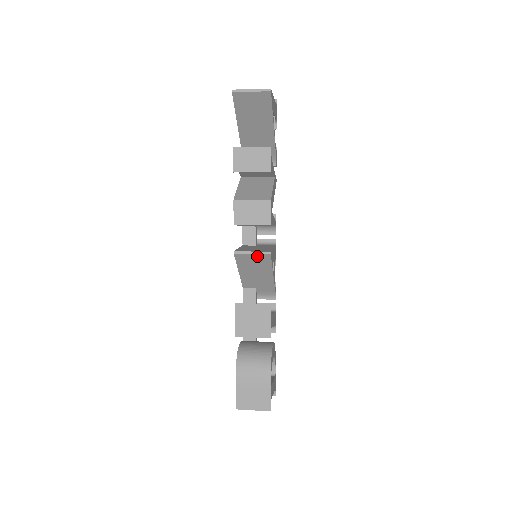
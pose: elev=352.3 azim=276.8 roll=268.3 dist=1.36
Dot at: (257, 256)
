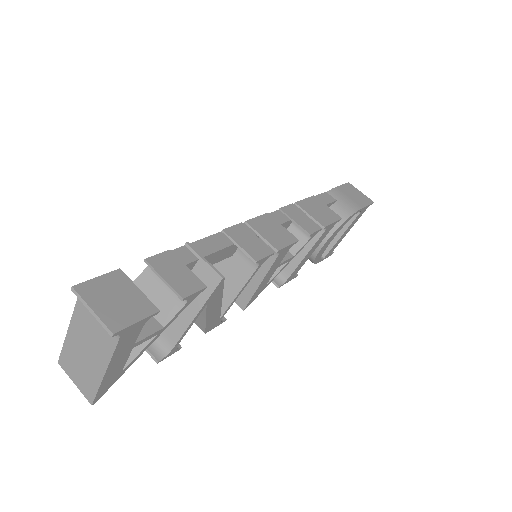
Dot at: occluded
